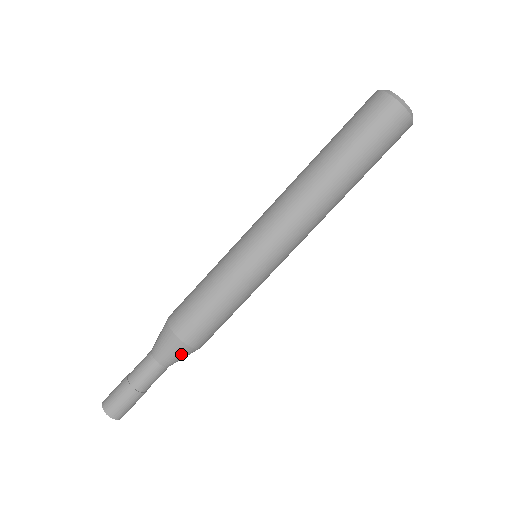
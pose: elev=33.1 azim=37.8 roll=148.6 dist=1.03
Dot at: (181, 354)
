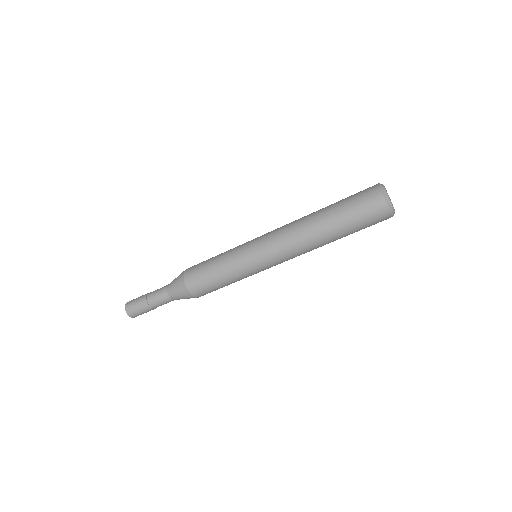
Dot at: (184, 296)
